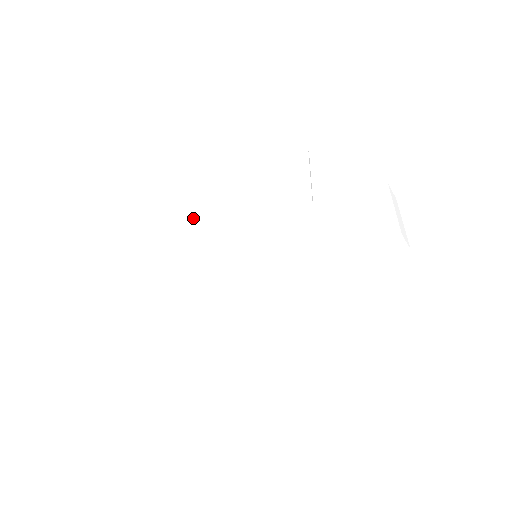
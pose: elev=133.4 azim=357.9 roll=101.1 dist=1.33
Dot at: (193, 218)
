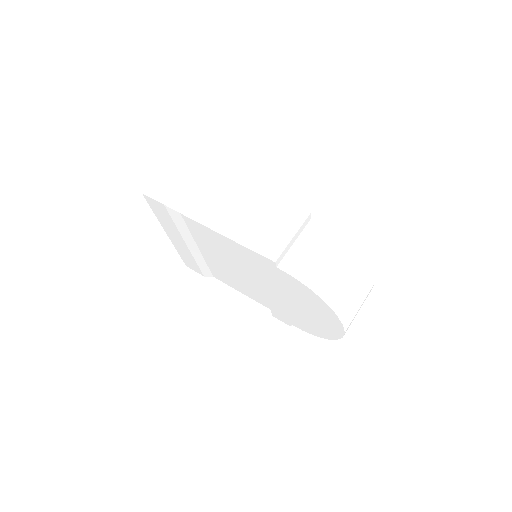
Dot at: (205, 224)
